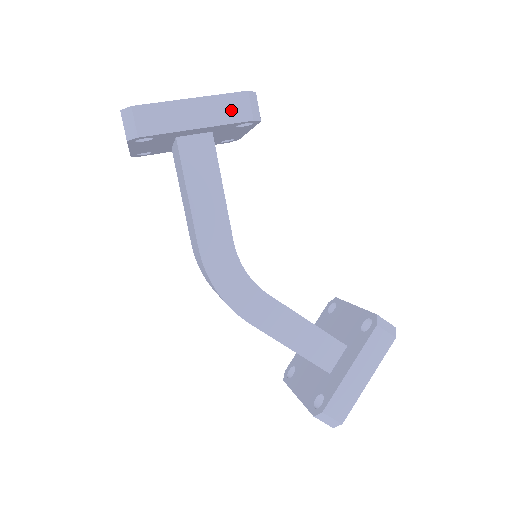
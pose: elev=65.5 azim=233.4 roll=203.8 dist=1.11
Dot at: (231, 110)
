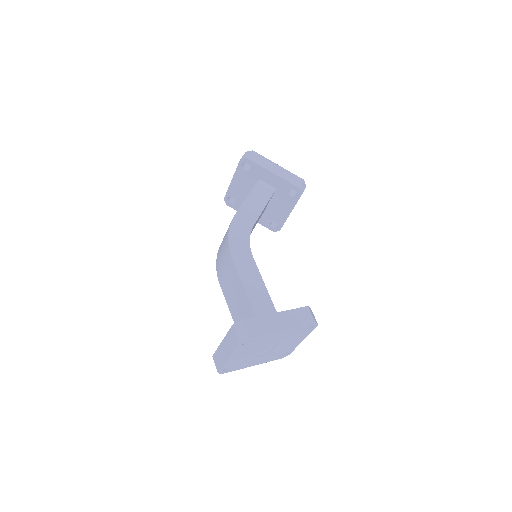
Dot at: (292, 179)
